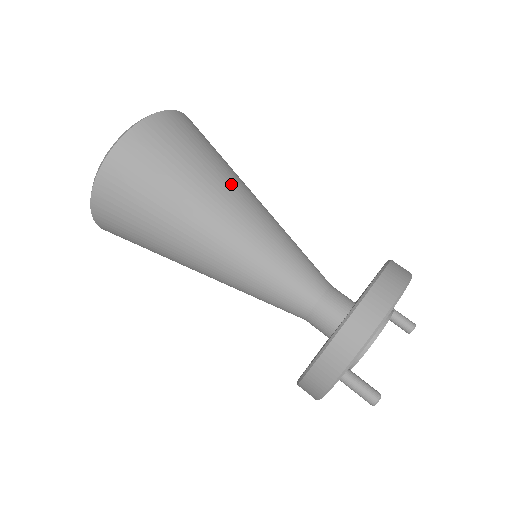
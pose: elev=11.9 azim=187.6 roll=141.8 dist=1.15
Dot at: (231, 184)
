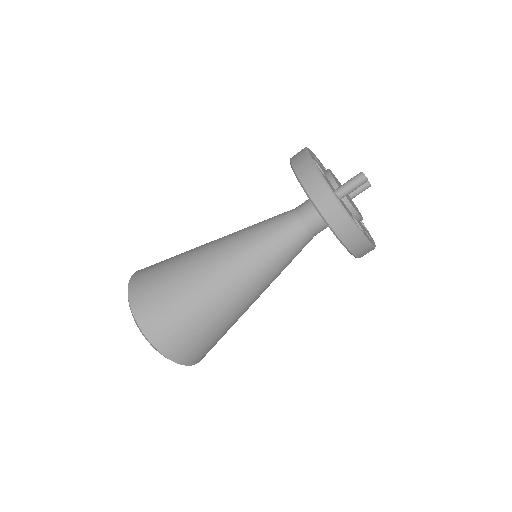
Dot at: occluded
